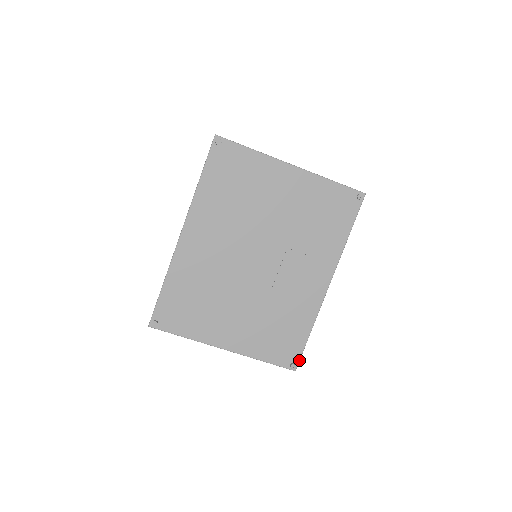
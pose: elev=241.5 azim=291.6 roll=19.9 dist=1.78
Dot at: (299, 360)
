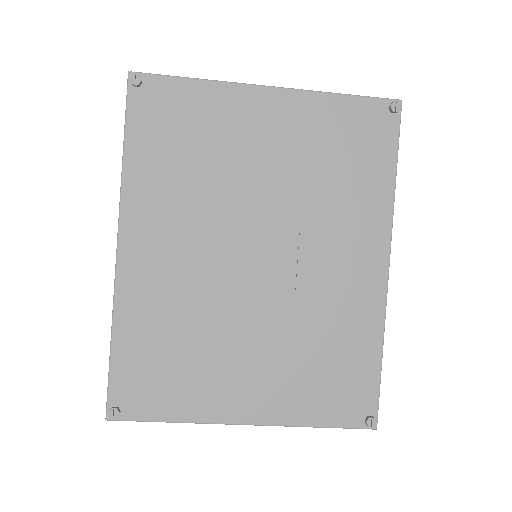
Dot at: (377, 408)
